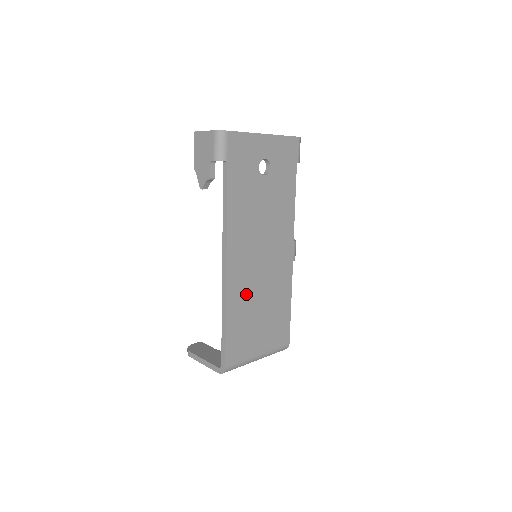
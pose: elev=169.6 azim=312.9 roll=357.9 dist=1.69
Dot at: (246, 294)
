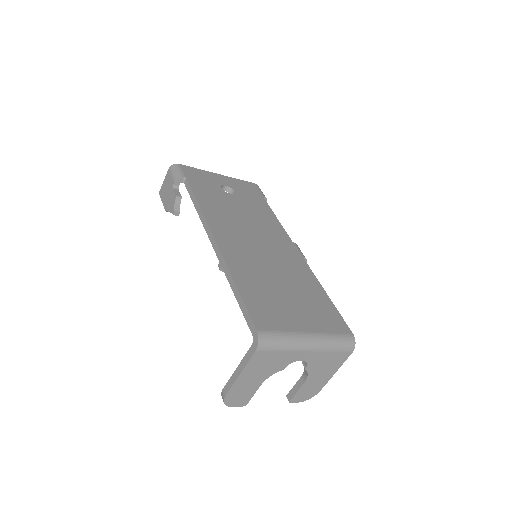
Dot at: (252, 266)
